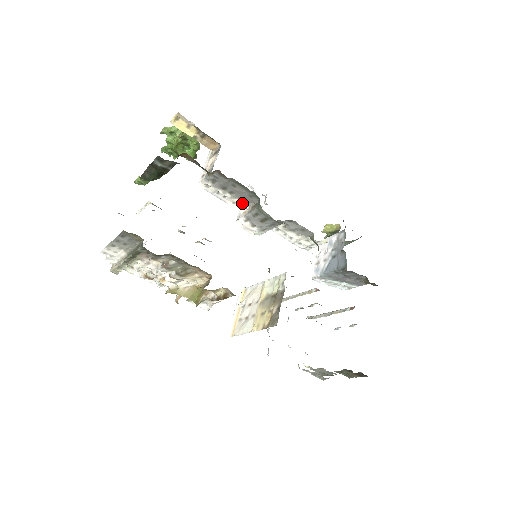
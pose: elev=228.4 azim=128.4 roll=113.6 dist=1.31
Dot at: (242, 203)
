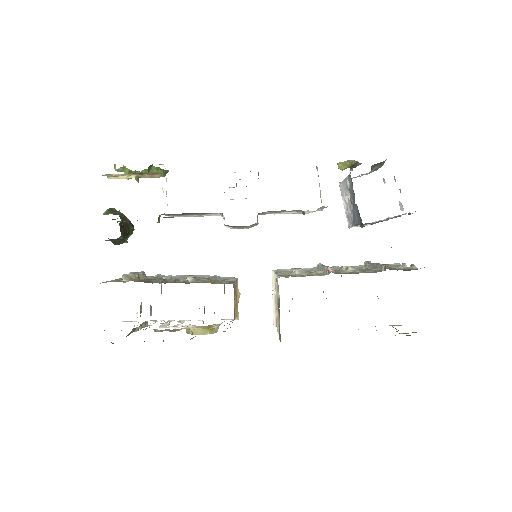
Dot at: (214, 214)
